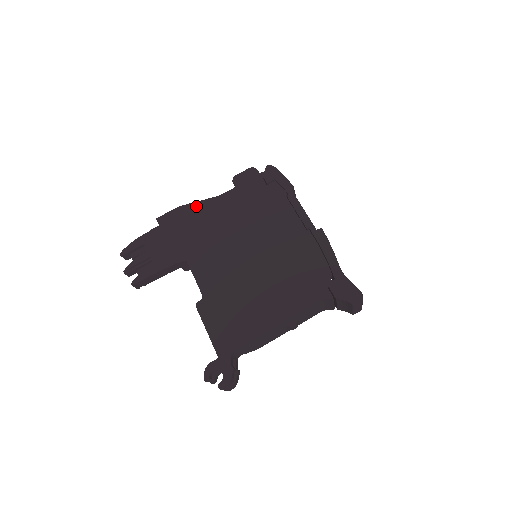
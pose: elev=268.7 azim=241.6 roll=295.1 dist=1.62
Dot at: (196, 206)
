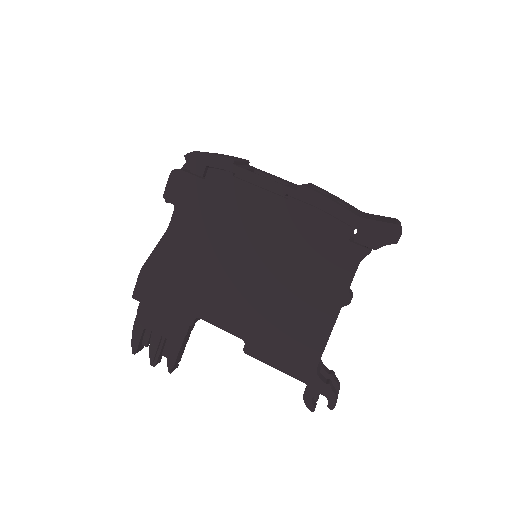
Dot at: (156, 257)
